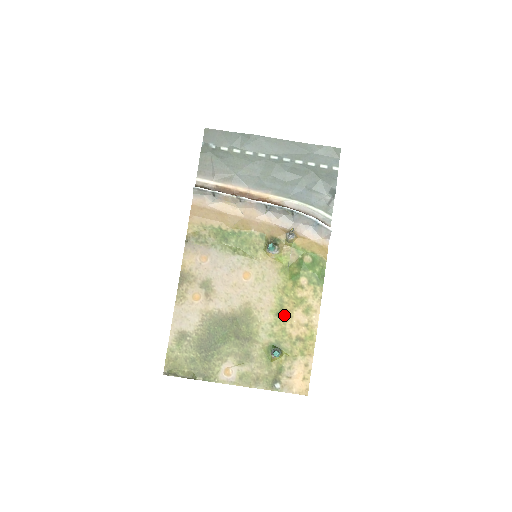
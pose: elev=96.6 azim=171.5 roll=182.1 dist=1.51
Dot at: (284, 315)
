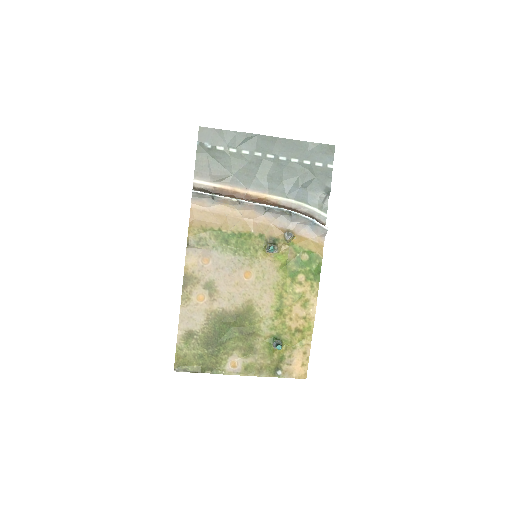
Dot at: (284, 310)
